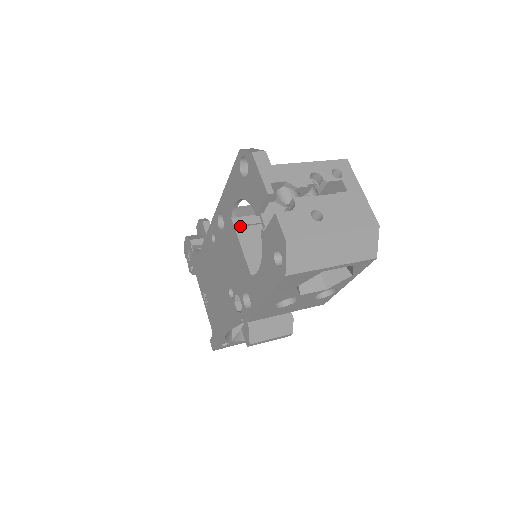
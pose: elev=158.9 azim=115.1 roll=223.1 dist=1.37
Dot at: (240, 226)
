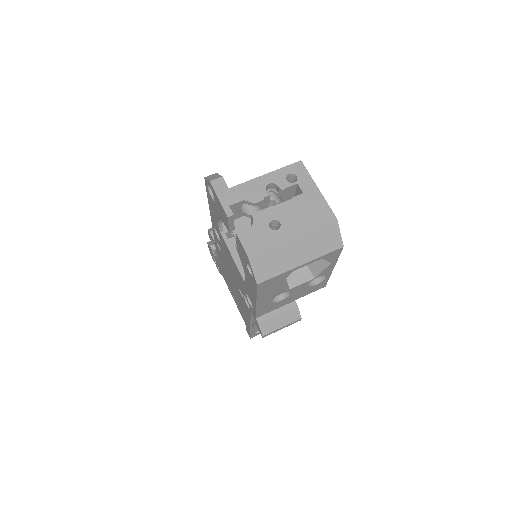
Dot at: (229, 238)
